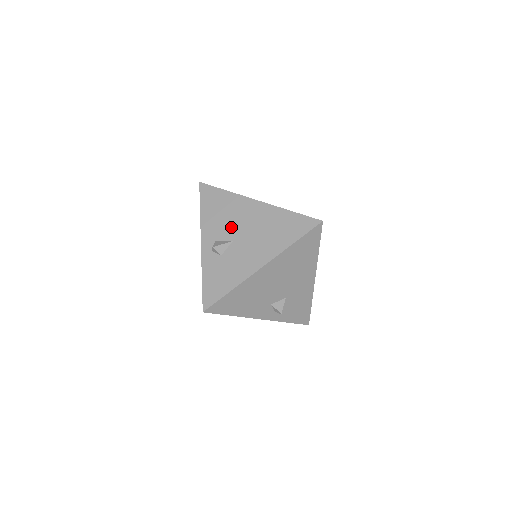
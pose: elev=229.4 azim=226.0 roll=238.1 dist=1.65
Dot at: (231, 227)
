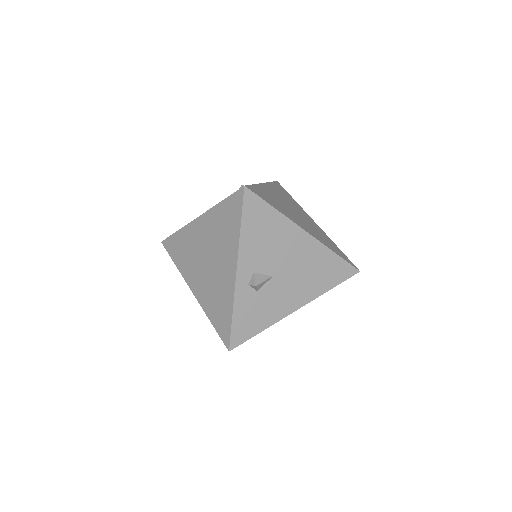
Dot at: (274, 259)
